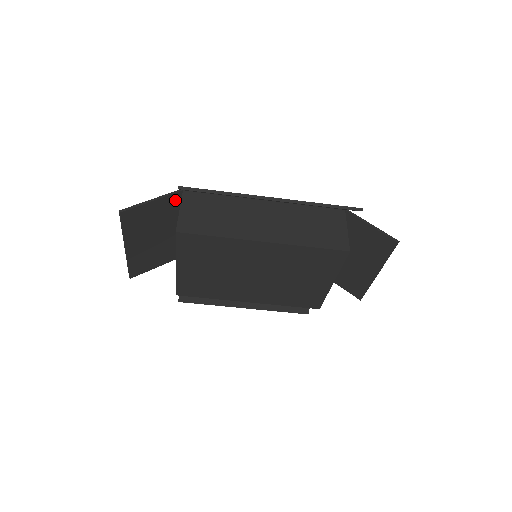
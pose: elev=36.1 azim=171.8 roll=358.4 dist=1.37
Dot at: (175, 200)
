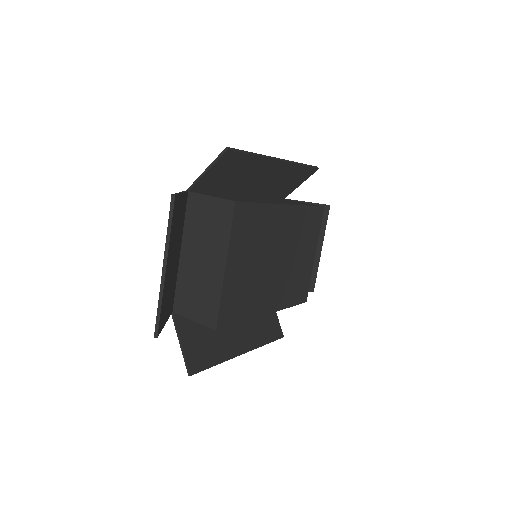
Dot at: (184, 204)
